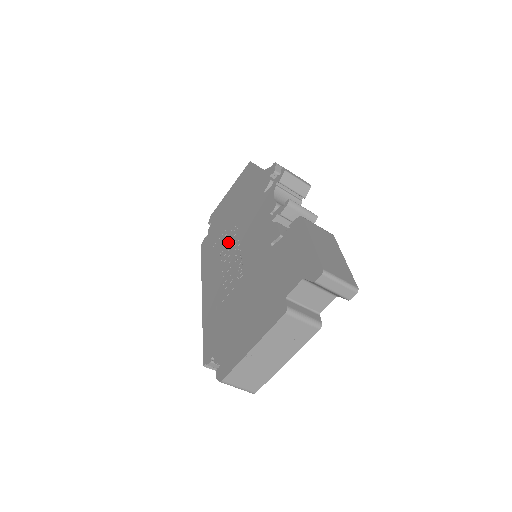
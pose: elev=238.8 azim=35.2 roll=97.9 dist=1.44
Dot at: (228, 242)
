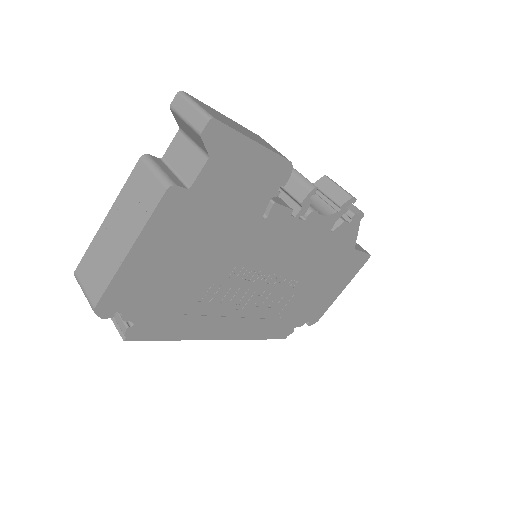
Dot at: occluded
